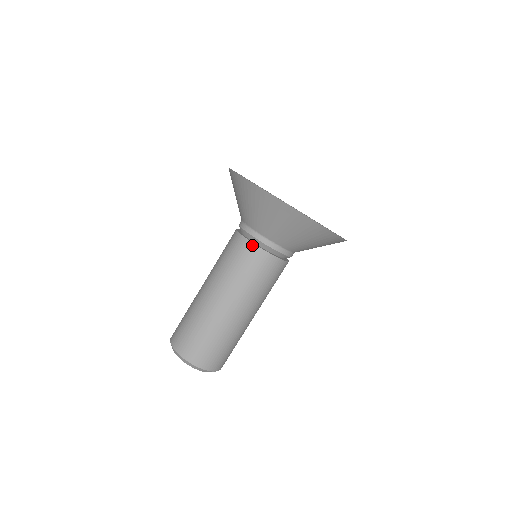
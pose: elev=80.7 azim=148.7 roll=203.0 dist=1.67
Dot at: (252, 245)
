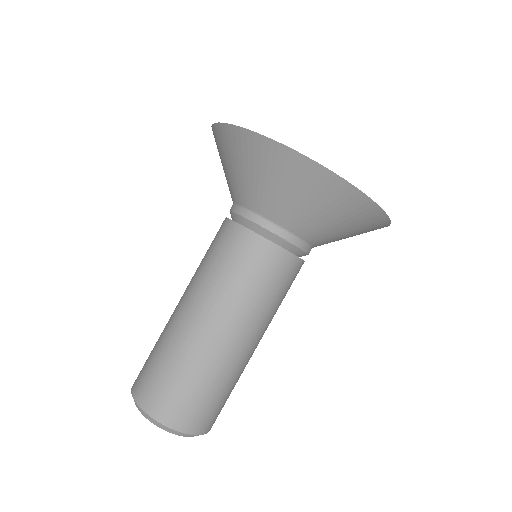
Dot at: (283, 252)
